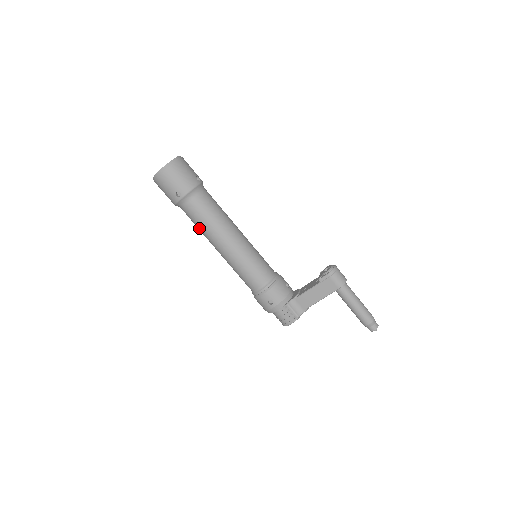
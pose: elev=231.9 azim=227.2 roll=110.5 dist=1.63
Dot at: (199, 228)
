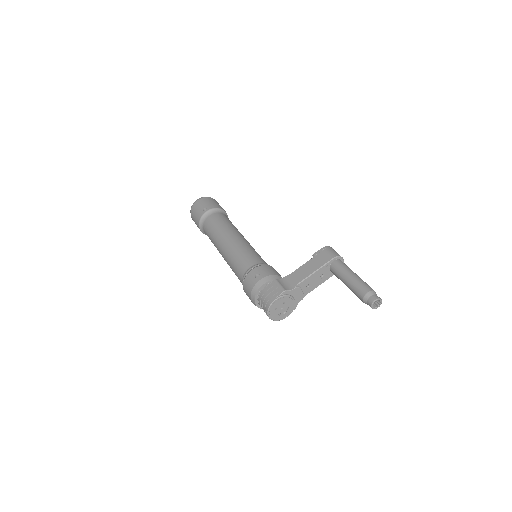
Dot at: (212, 234)
